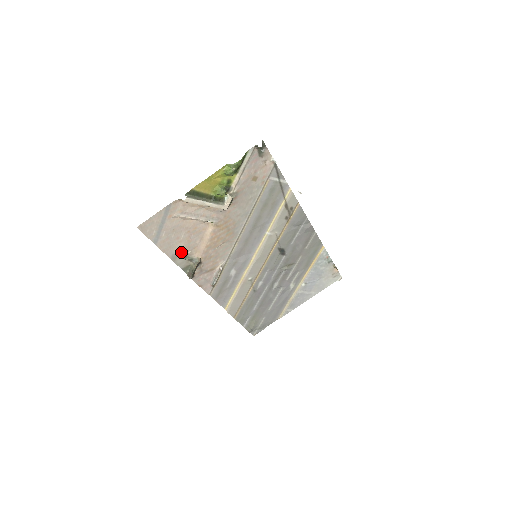
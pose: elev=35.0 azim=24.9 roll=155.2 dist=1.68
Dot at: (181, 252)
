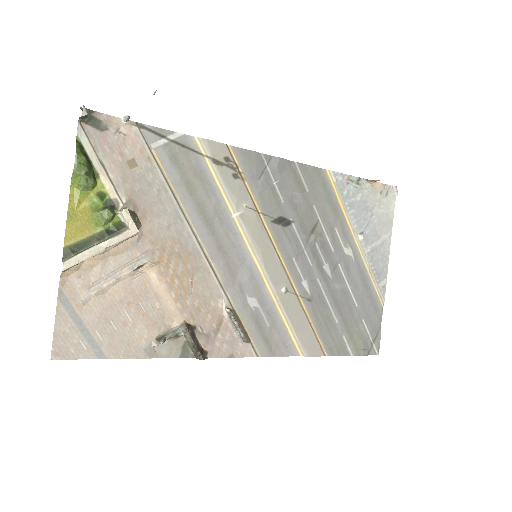
Dot at: (152, 338)
